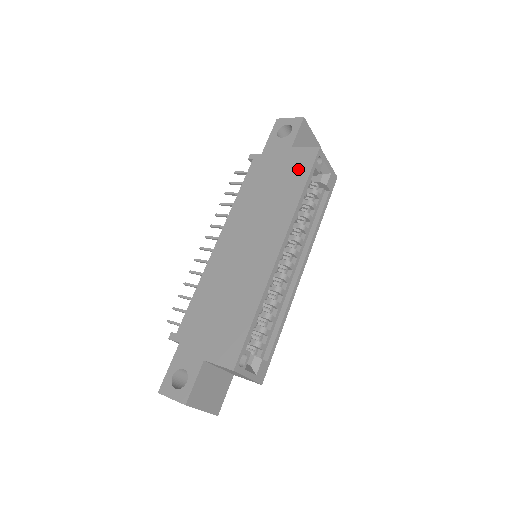
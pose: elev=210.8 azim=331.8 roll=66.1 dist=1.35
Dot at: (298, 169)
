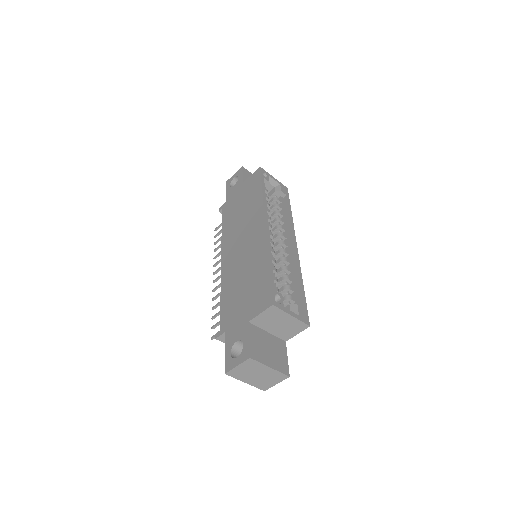
Dot at: (253, 186)
